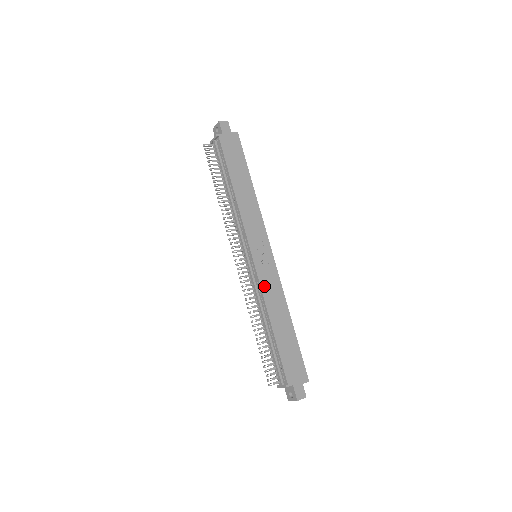
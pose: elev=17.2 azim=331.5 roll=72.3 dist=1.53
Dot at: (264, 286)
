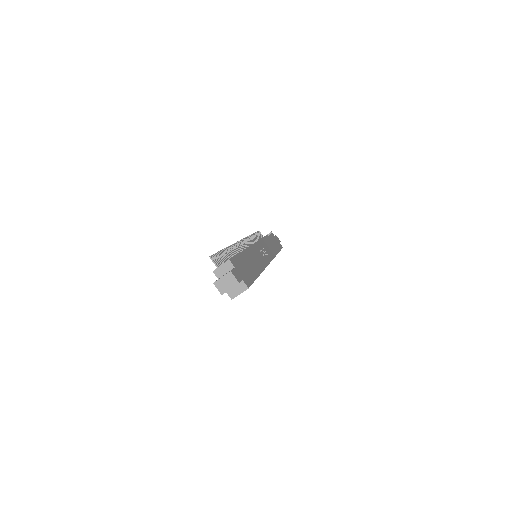
Dot at: (255, 250)
